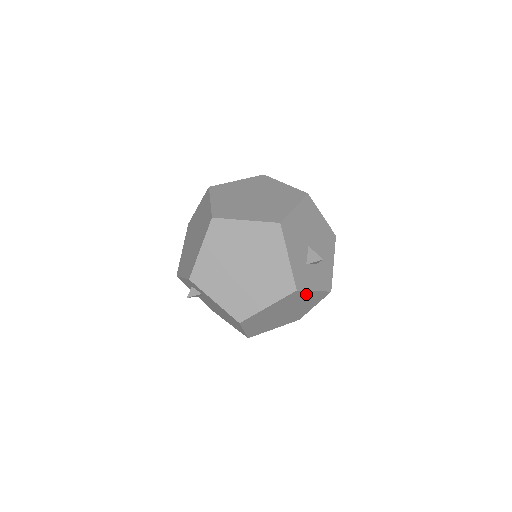
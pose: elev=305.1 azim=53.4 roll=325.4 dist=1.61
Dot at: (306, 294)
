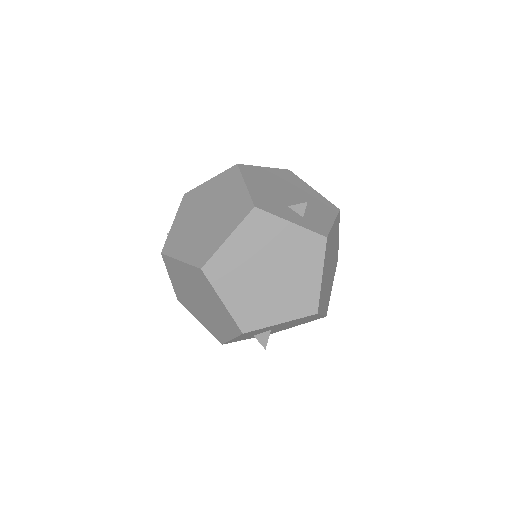
Dot at: occluded
